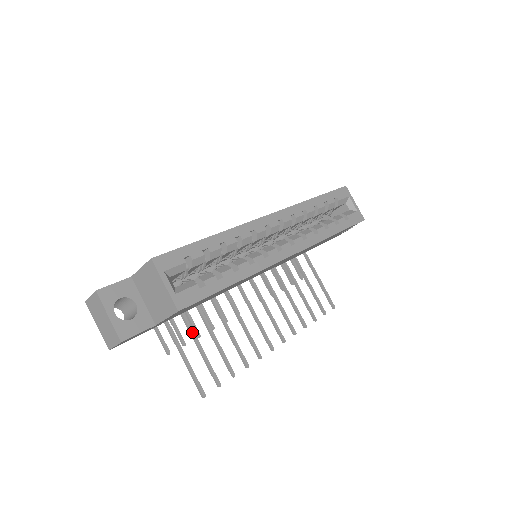
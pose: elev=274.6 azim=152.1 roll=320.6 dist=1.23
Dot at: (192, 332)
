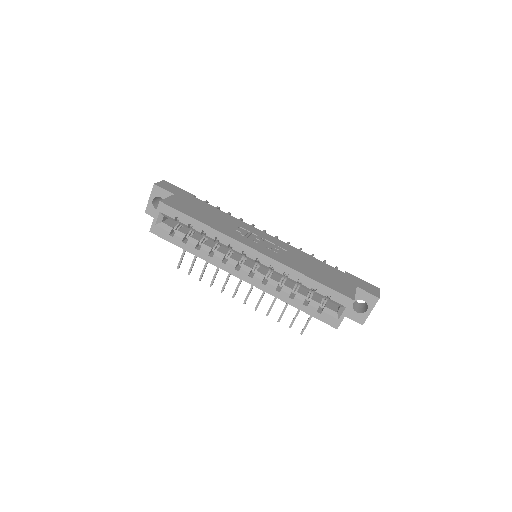
Dot at: occluded
